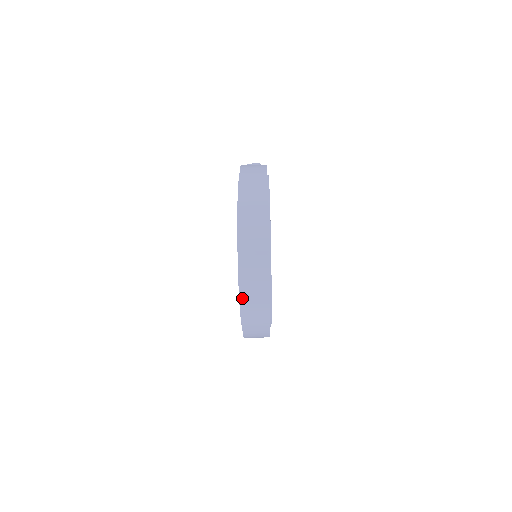
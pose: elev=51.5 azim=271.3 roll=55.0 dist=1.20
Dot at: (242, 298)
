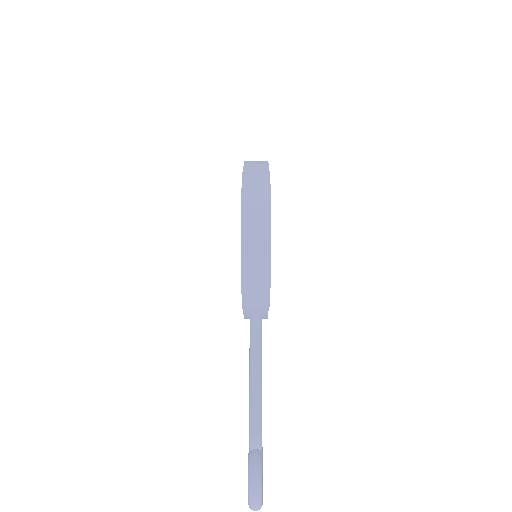
Dot at: (245, 162)
